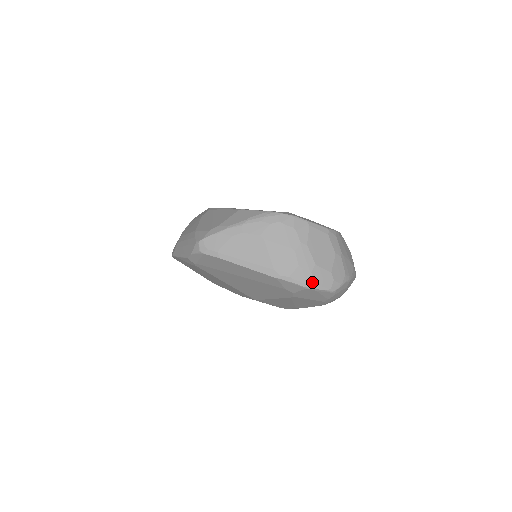
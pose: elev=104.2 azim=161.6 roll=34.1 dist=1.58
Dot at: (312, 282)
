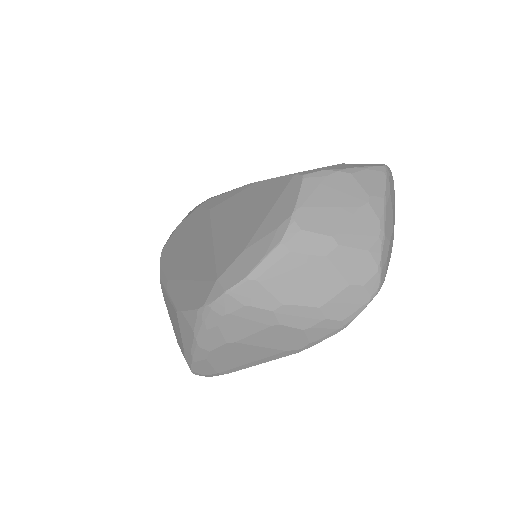
Dot at: (340, 323)
